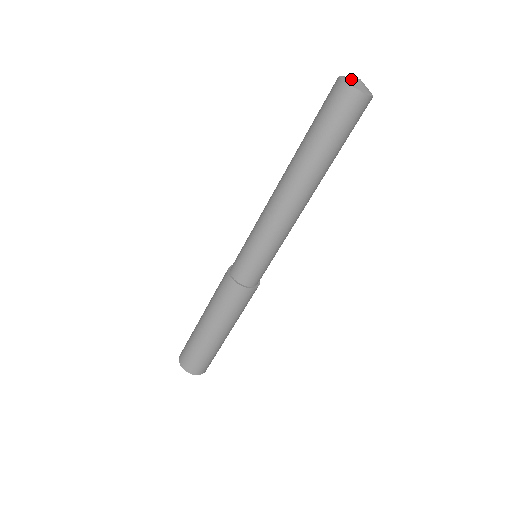
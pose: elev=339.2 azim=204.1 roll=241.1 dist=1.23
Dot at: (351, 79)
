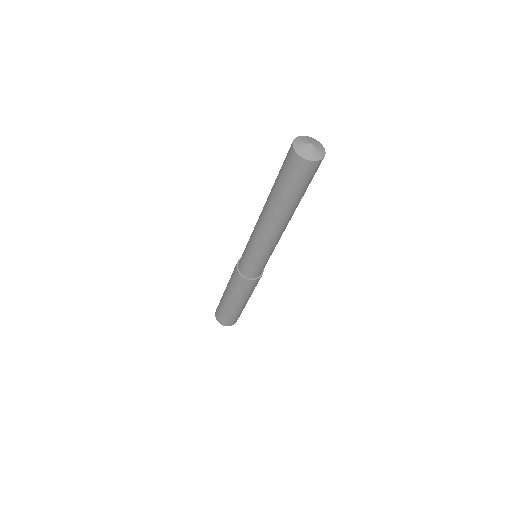
Dot at: (303, 147)
